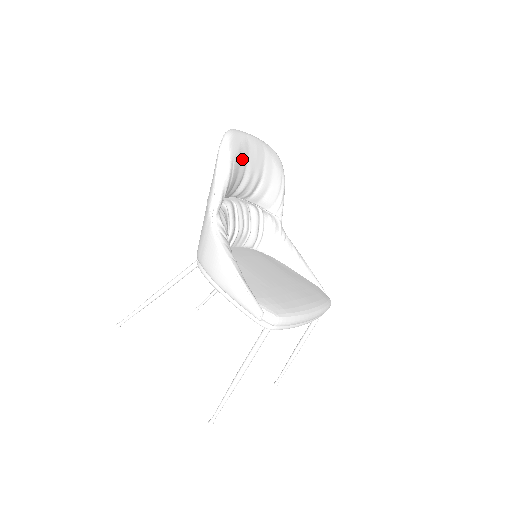
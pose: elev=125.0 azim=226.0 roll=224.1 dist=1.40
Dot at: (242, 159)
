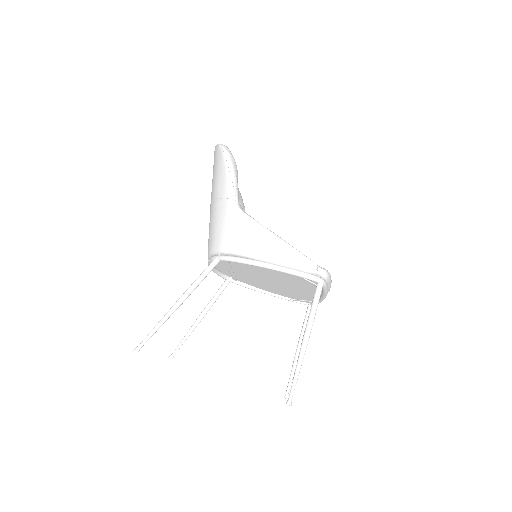
Dot at: occluded
